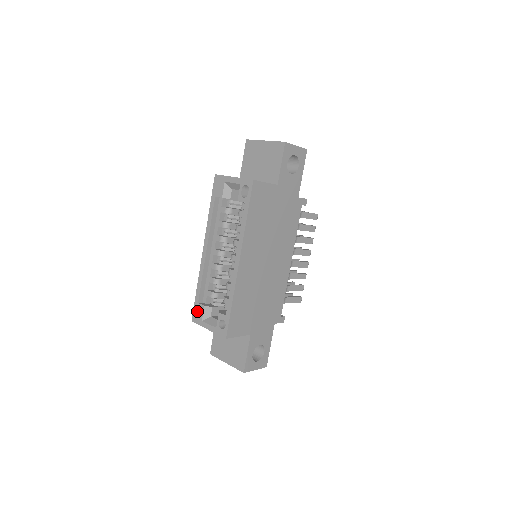
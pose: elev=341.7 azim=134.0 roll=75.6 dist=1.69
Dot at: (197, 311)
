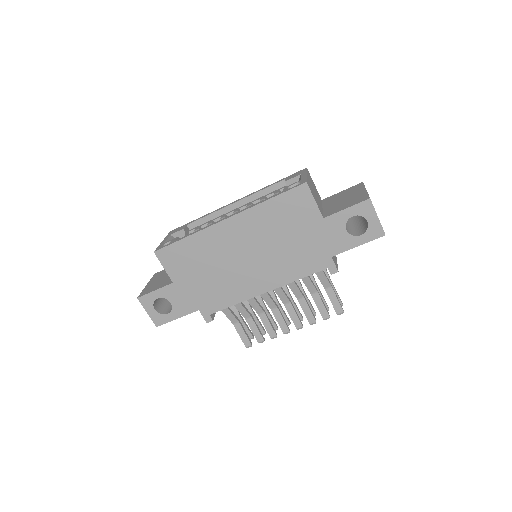
Dot at: (179, 228)
